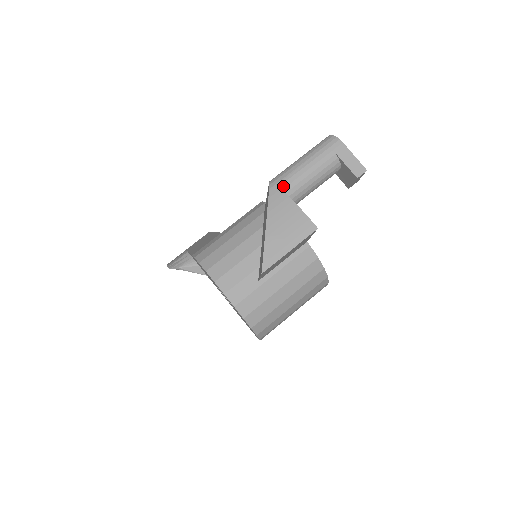
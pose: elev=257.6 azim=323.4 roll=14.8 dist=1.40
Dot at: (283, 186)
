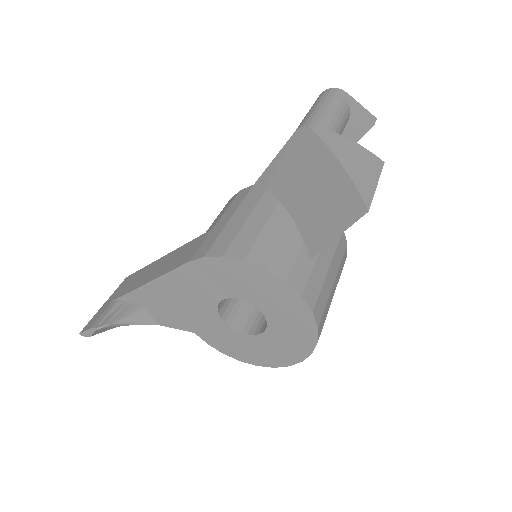
Dot at: (324, 126)
